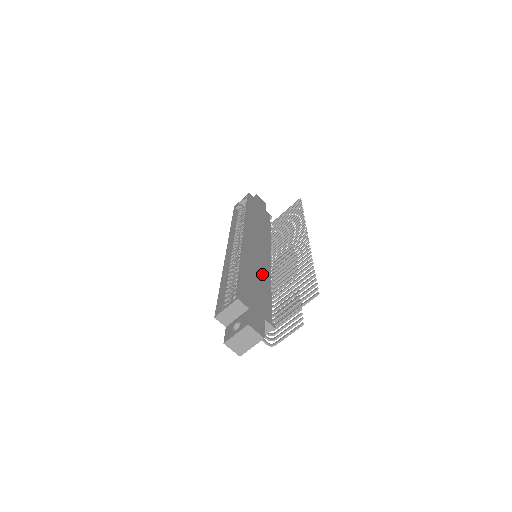
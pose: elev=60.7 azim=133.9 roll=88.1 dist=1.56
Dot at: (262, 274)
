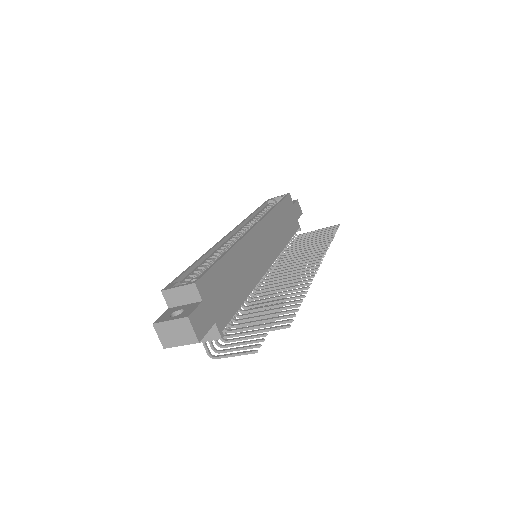
Dot at: (247, 276)
